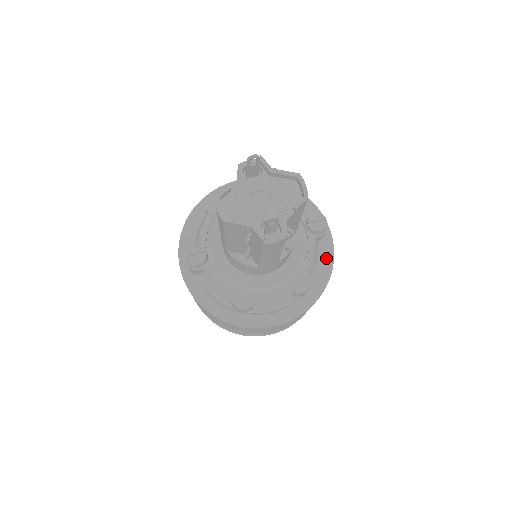
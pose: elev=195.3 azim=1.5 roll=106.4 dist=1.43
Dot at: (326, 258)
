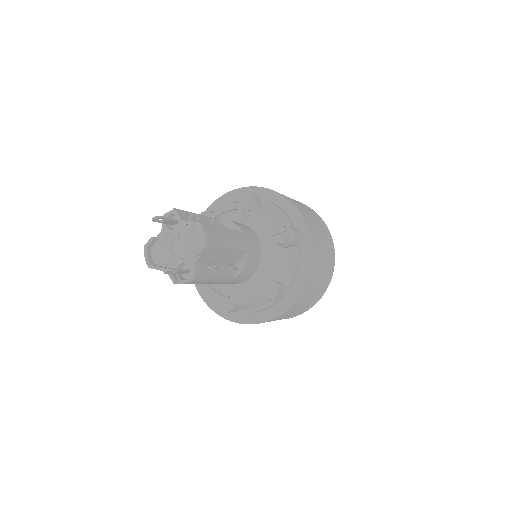
Dot at: (305, 261)
